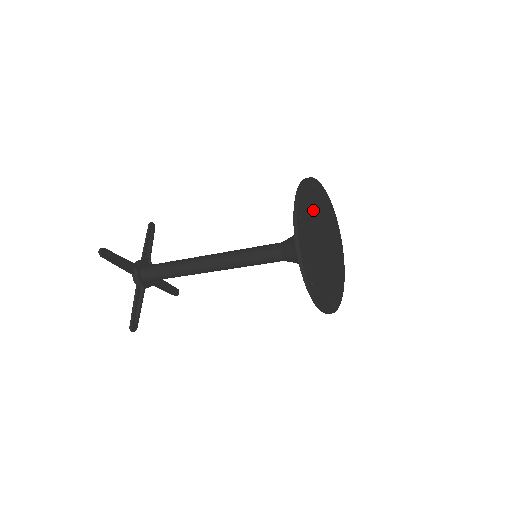
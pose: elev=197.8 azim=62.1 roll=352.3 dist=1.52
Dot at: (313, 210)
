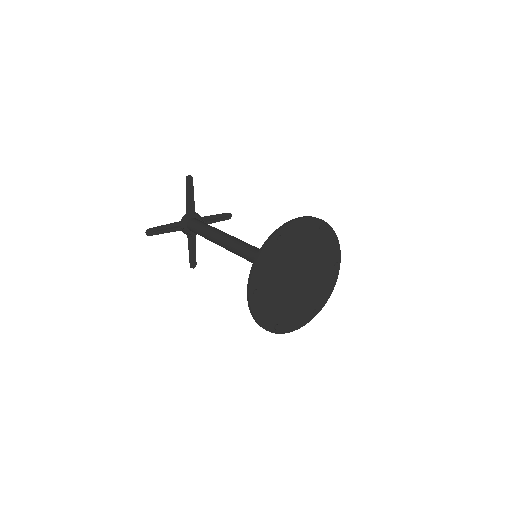
Dot at: (278, 263)
